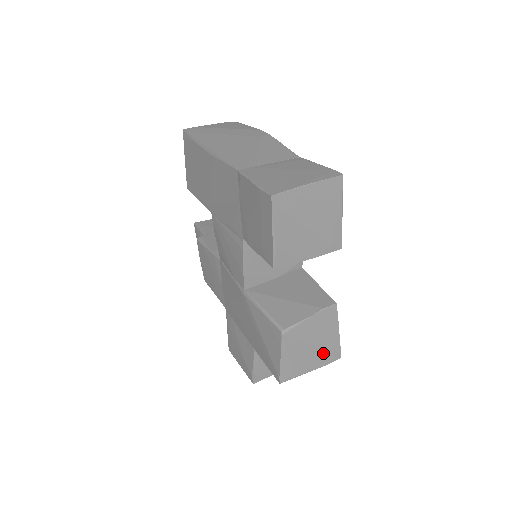
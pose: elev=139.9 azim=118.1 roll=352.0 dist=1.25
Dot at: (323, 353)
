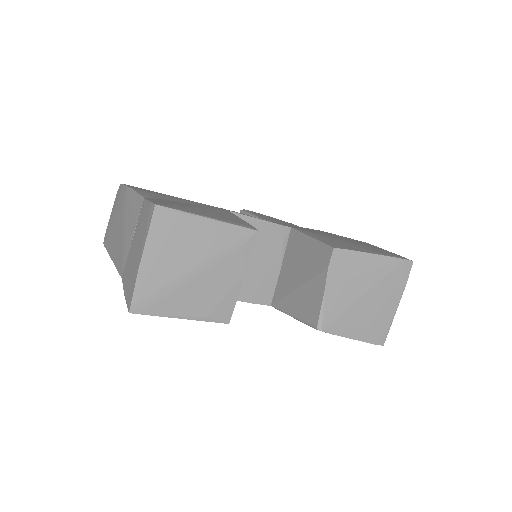
Dot at: (387, 284)
